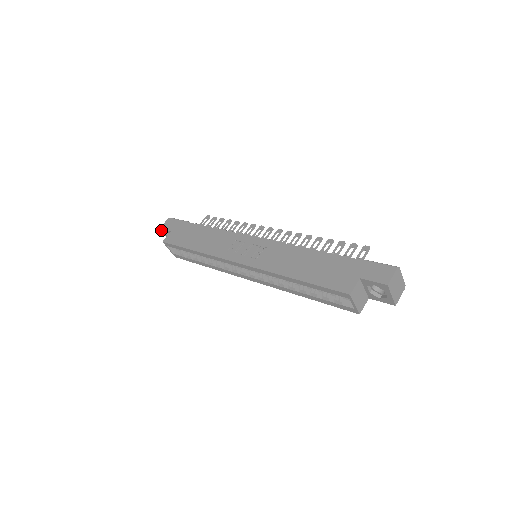
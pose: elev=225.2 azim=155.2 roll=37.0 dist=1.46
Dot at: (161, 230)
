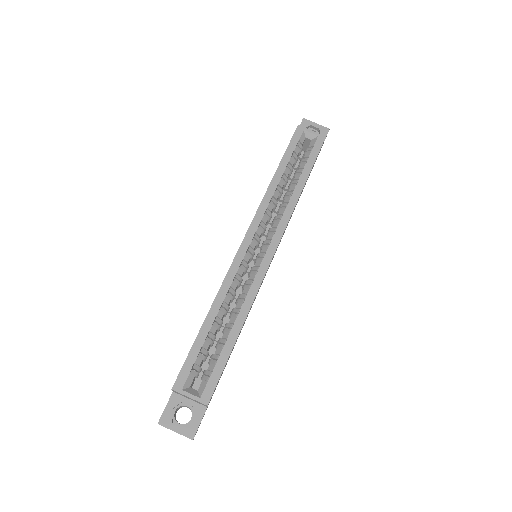
Dot at: occluded
